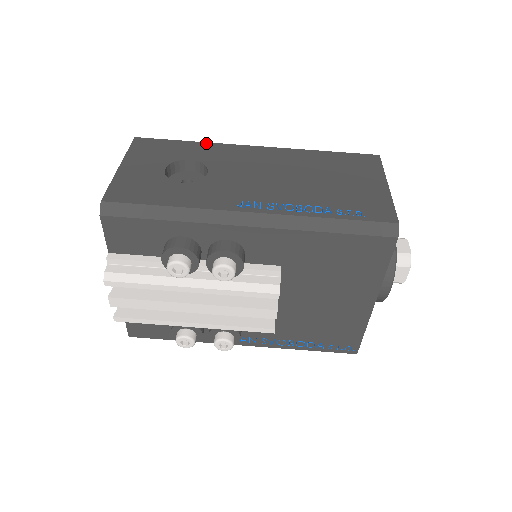
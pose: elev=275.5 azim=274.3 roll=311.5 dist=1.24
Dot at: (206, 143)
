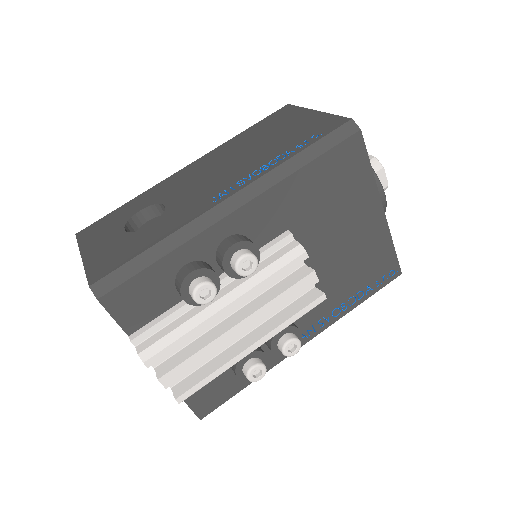
Dot at: (142, 194)
